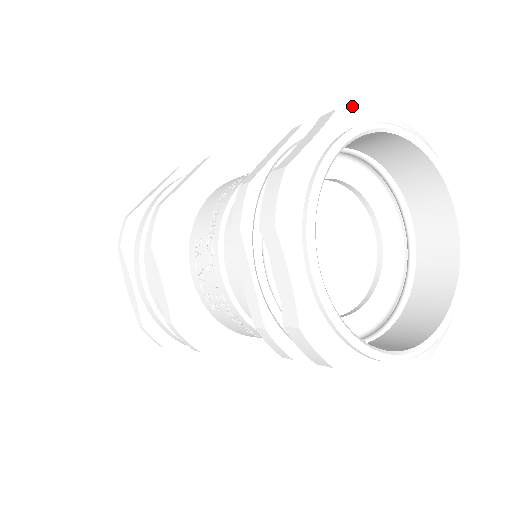
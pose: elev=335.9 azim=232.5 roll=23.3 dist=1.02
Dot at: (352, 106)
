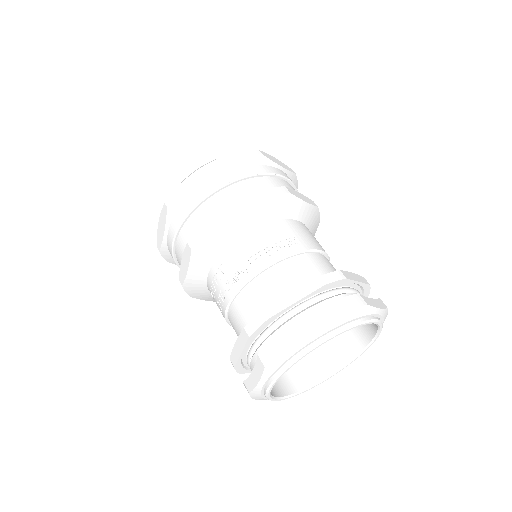
Dot at: (352, 310)
